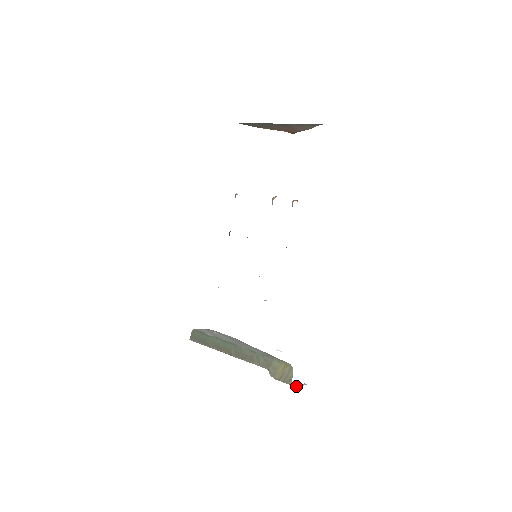
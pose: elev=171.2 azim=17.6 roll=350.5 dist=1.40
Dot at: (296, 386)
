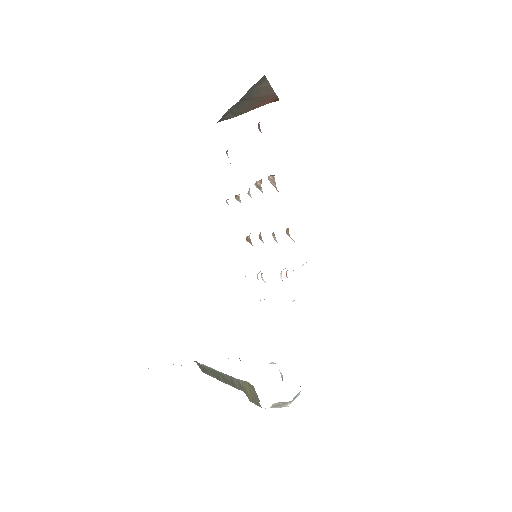
Dot at: (272, 407)
